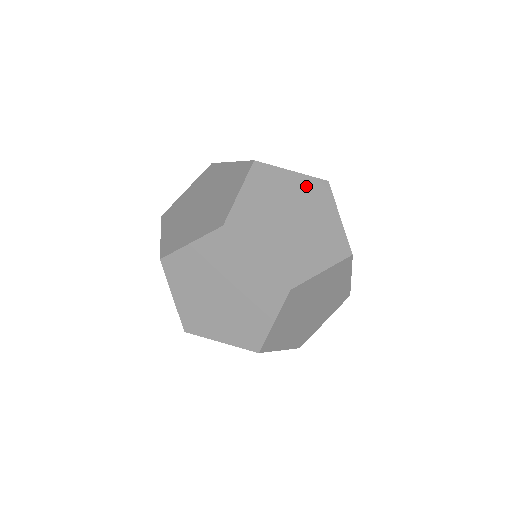
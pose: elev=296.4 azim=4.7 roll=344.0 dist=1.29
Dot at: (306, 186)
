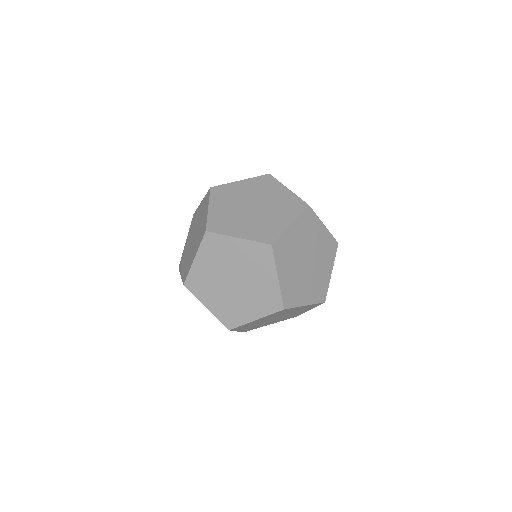
Dot at: (254, 184)
